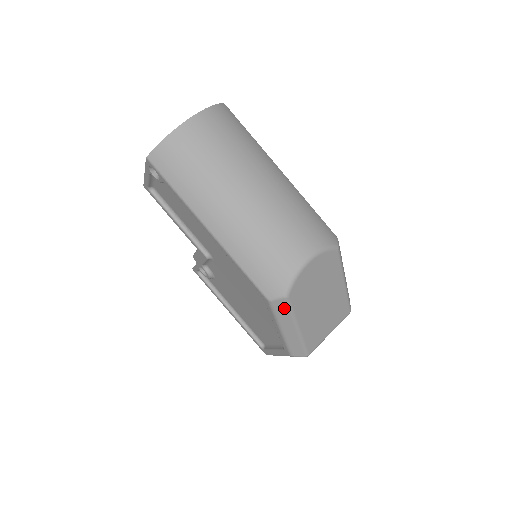
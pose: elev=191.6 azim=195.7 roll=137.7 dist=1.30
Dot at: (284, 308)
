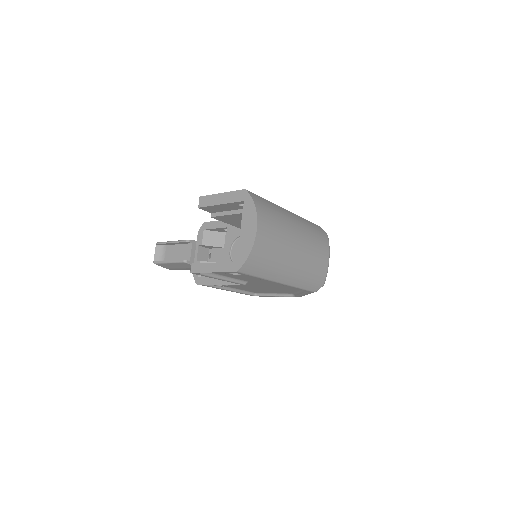
Dot at: occluded
